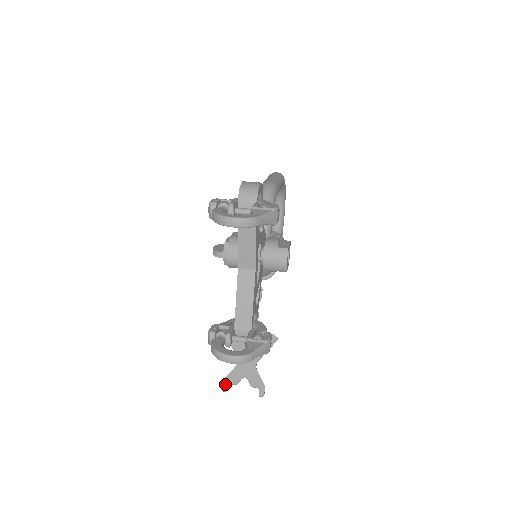
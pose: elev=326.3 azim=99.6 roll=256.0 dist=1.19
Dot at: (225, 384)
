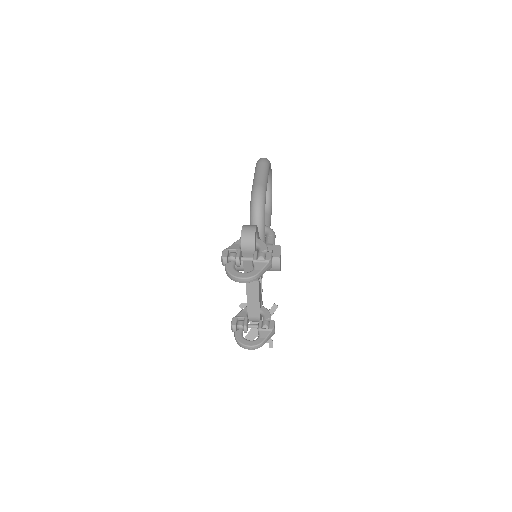
Dot at: occluded
